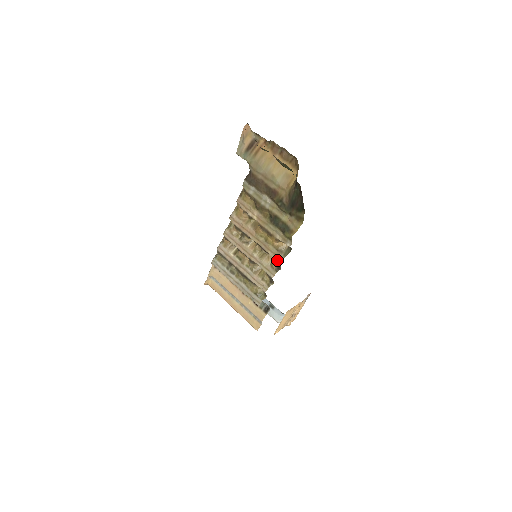
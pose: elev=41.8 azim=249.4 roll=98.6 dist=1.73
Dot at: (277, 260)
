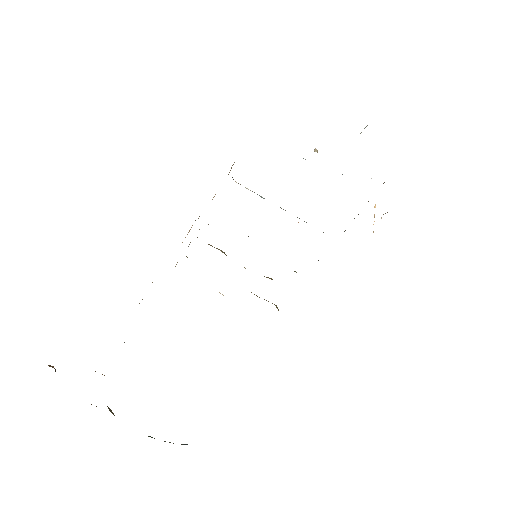
Dot at: occluded
